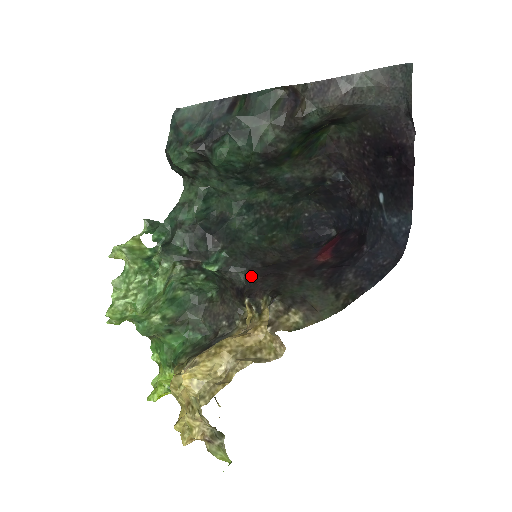
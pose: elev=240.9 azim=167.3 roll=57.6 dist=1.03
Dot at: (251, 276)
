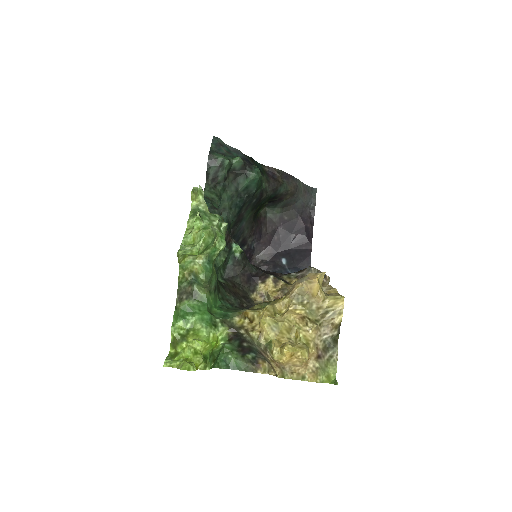
Dot at: (258, 267)
